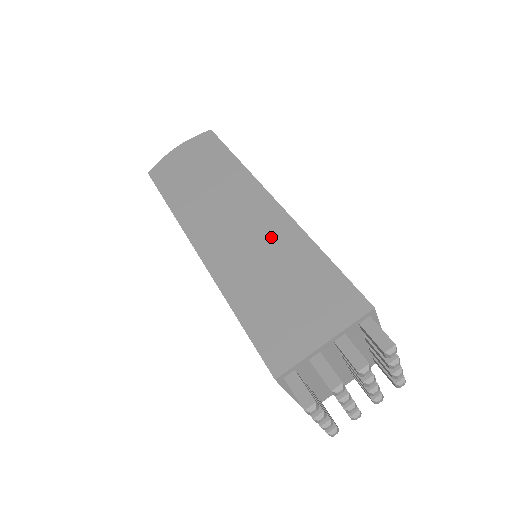
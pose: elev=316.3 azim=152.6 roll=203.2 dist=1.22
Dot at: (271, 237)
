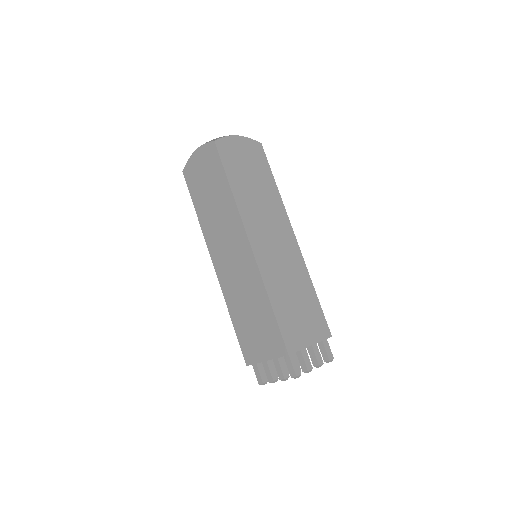
Dot at: (247, 277)
